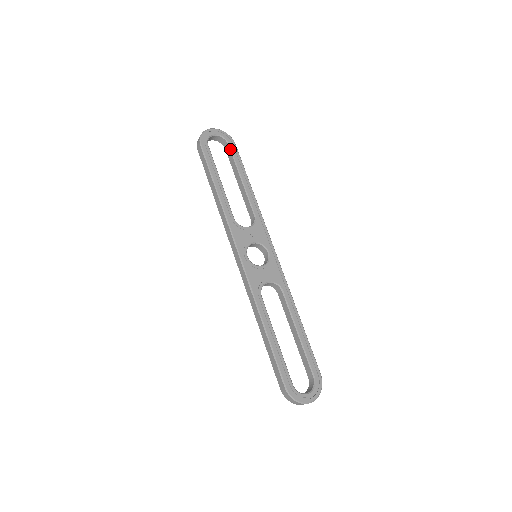
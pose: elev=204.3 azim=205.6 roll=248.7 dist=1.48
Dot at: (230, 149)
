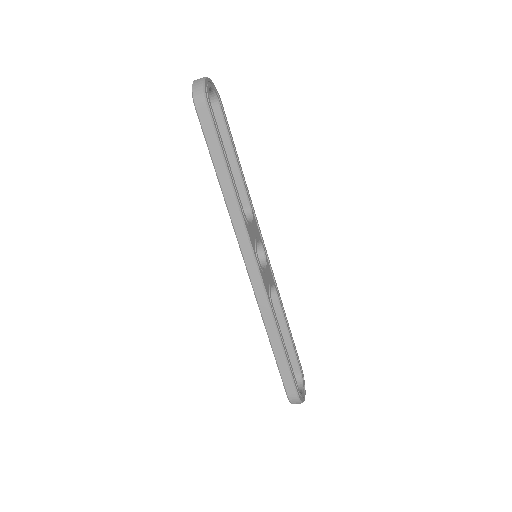
Dot at: (221, 111)
